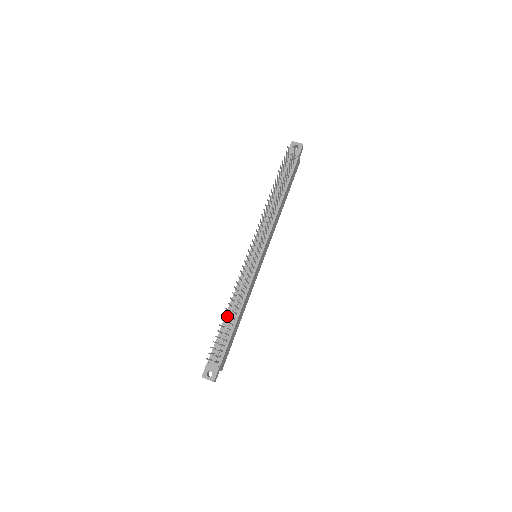
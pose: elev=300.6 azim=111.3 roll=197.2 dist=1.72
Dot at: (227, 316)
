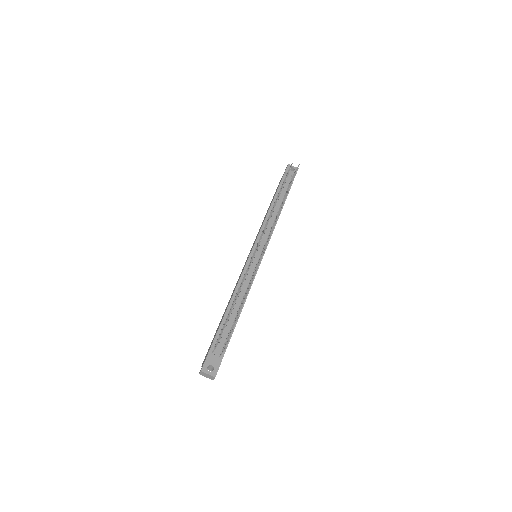
Dot at: occluded
